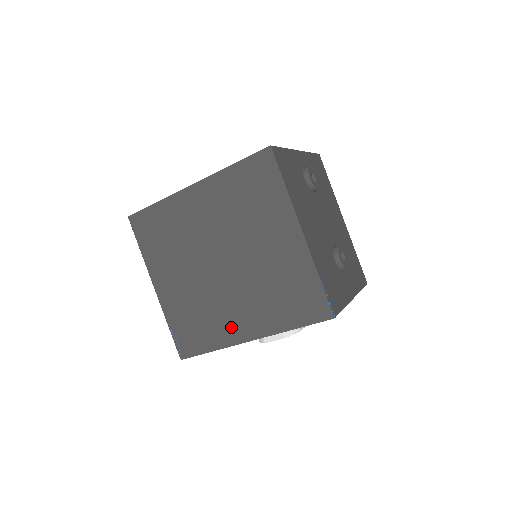
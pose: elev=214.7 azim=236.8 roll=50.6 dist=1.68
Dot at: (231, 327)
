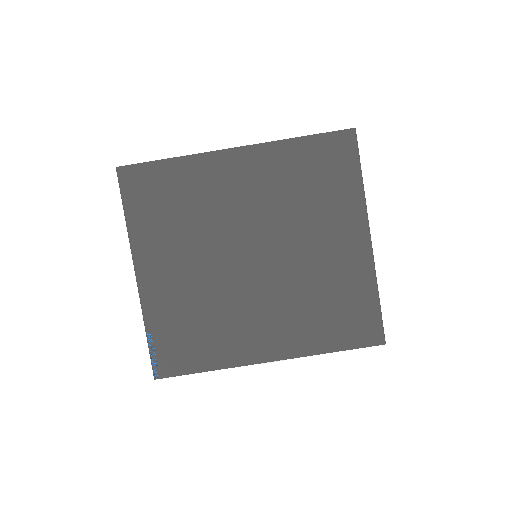
Dot at: (246, 341)
